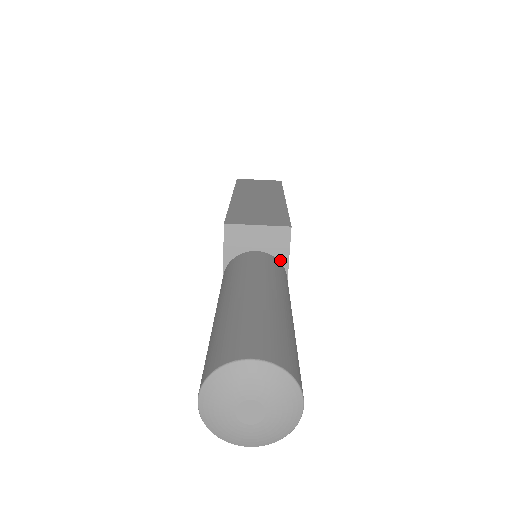
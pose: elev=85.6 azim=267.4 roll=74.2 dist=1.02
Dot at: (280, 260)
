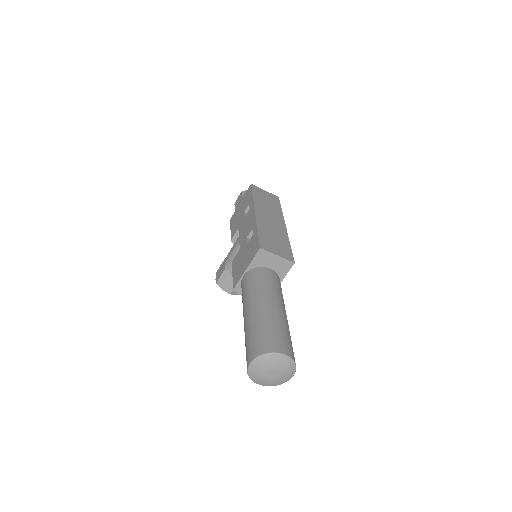
Dot at: (279, 276)
